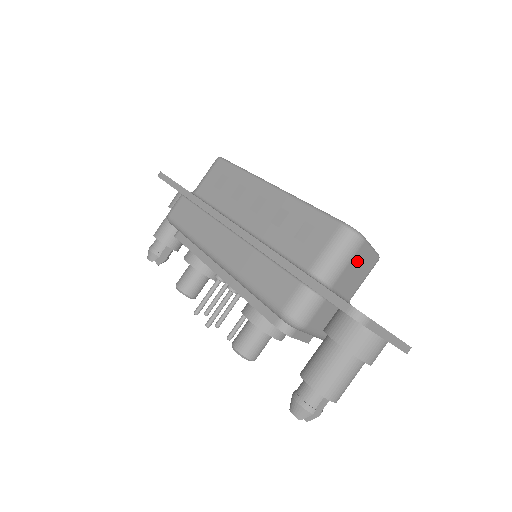
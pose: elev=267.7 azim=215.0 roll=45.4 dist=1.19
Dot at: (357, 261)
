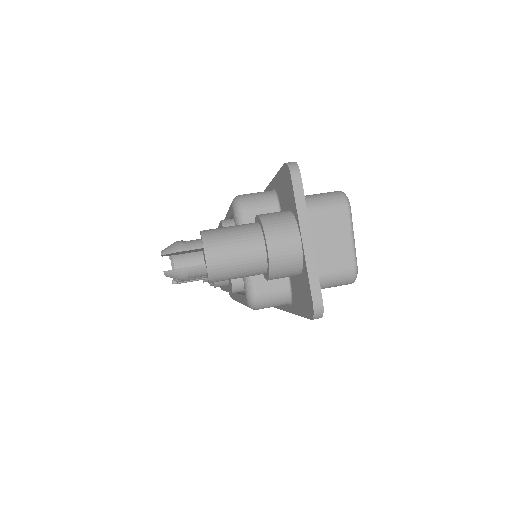
Dot at: (331, 227)
